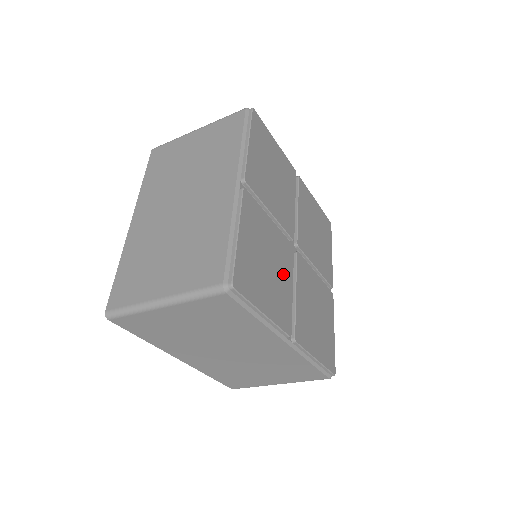
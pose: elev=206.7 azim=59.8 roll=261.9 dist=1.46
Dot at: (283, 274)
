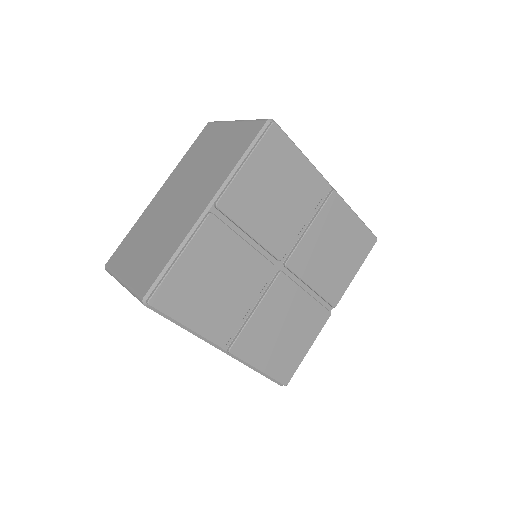
Dot at: (240, 293)
